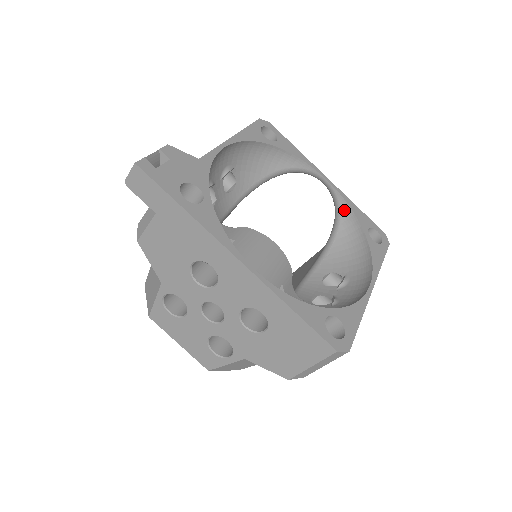
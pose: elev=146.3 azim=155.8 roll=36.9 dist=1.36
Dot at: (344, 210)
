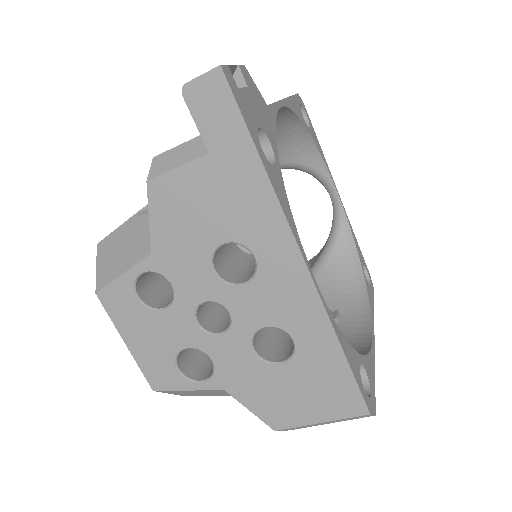
Dot at: (344, 236)
